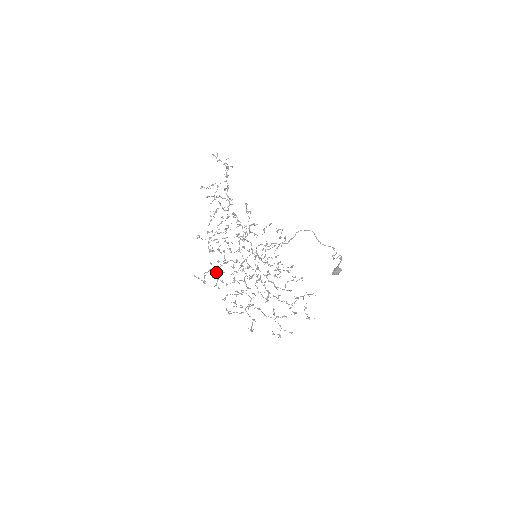
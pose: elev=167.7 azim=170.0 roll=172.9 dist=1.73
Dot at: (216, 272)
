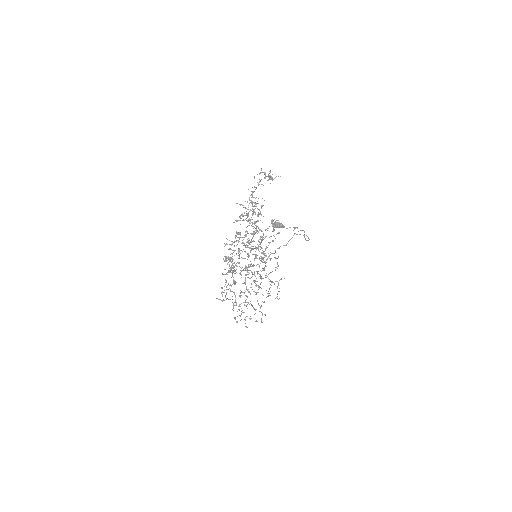
Dot at: occluded
